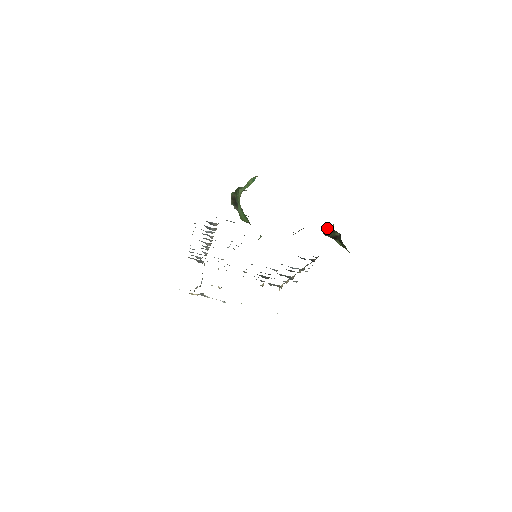
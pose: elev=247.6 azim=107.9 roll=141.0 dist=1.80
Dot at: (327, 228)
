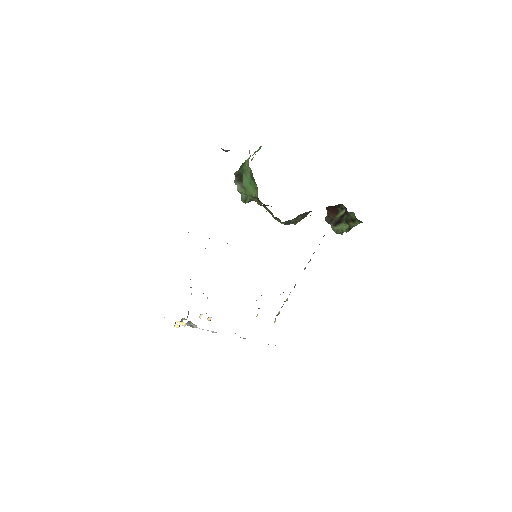
Dot at: (330, 212)
